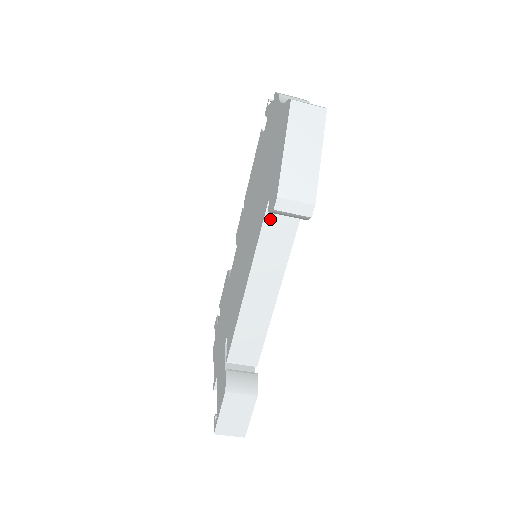
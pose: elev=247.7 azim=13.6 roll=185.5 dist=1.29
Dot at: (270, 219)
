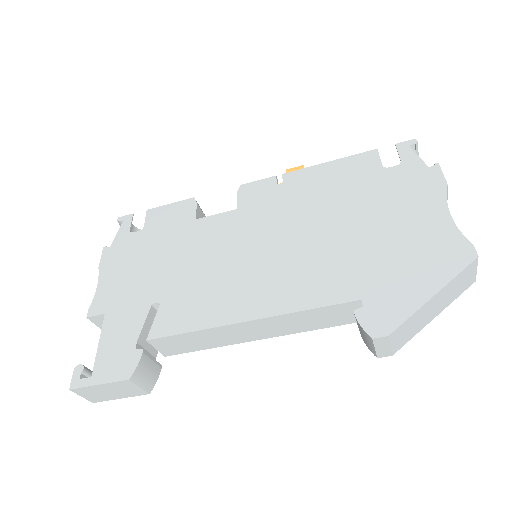
Dot at: (341, 307)
